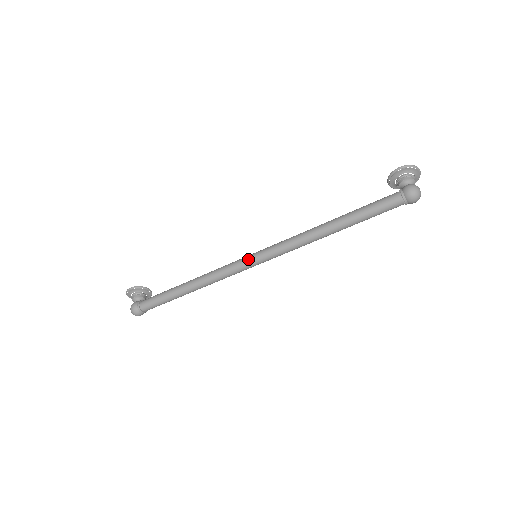
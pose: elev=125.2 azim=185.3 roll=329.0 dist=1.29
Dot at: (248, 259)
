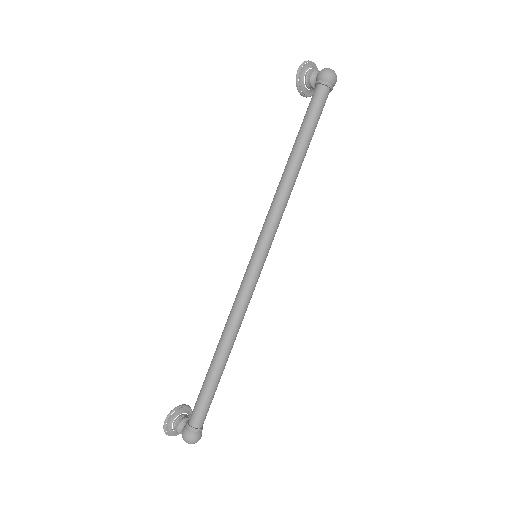
Dot at: (252, 262)
